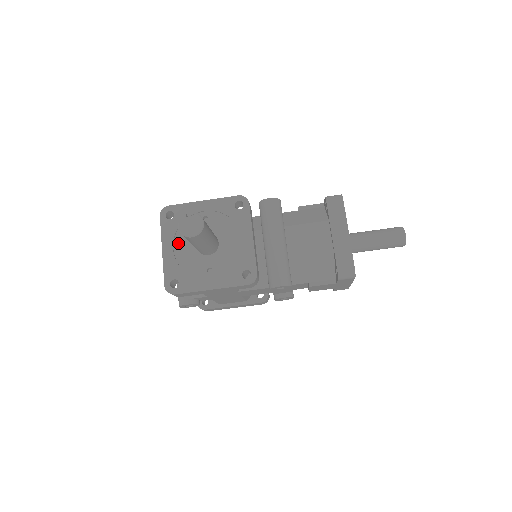
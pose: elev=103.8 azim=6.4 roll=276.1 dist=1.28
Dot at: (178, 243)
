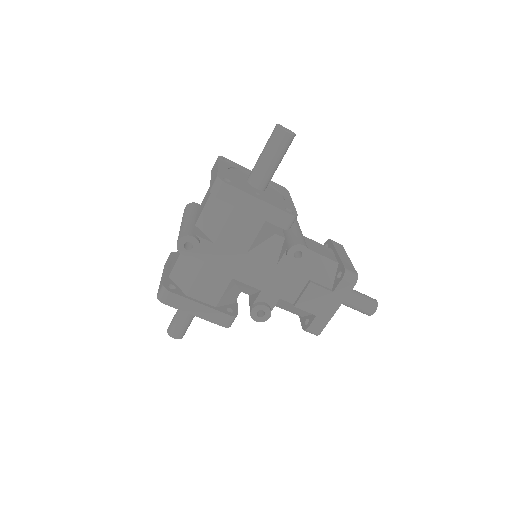
Dot at: (231, 172)
